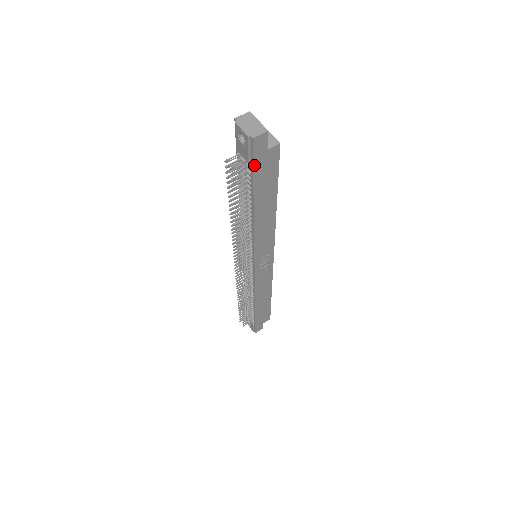
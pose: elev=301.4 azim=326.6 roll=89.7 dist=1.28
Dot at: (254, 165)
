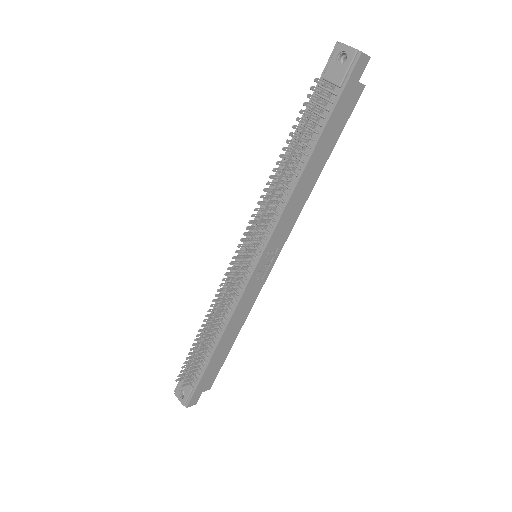
Dot at: (343, 91)
